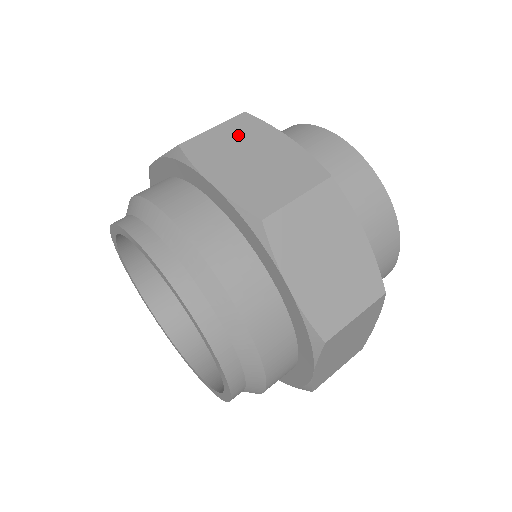
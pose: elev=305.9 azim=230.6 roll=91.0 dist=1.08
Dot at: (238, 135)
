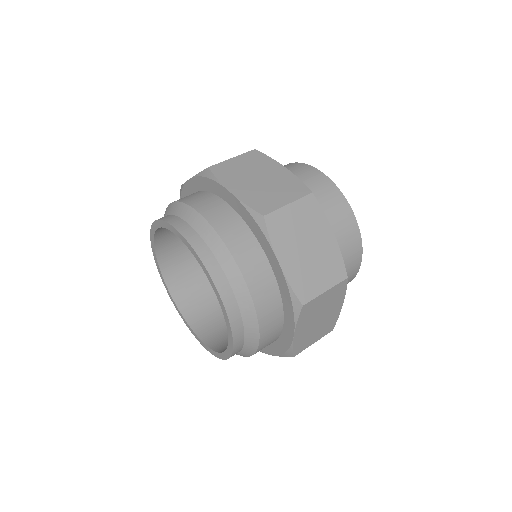
Dot at: (250, 164)
